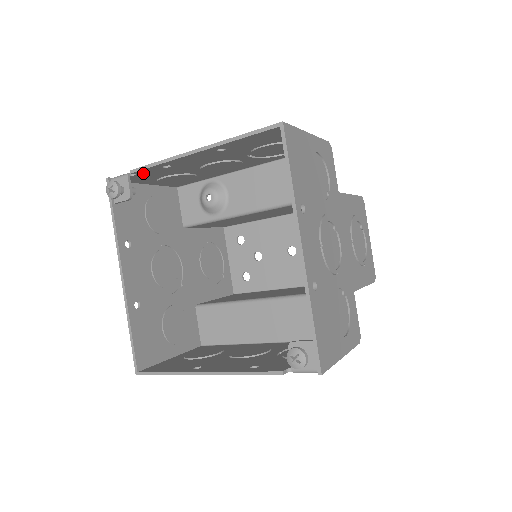
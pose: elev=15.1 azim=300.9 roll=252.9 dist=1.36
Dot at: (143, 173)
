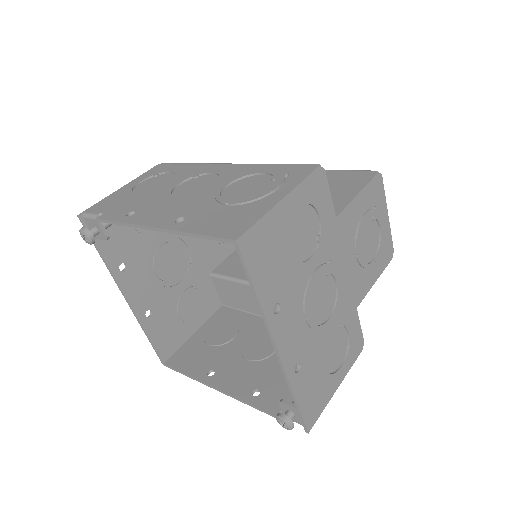
Dot at: occluded
